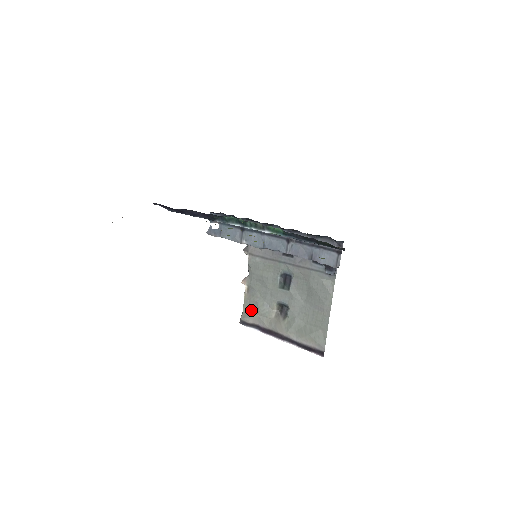
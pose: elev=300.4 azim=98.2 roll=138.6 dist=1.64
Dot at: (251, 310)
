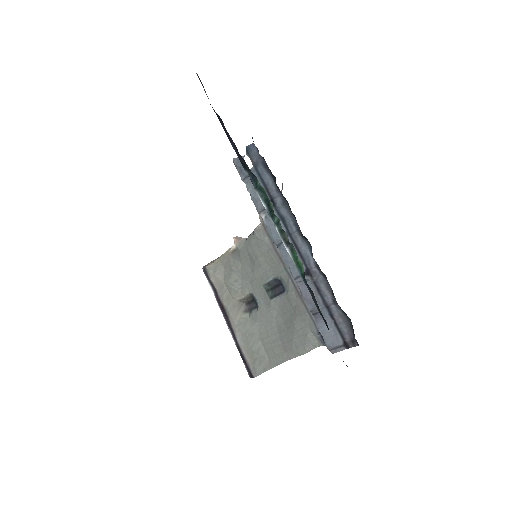
Dot at: (222, 270)
